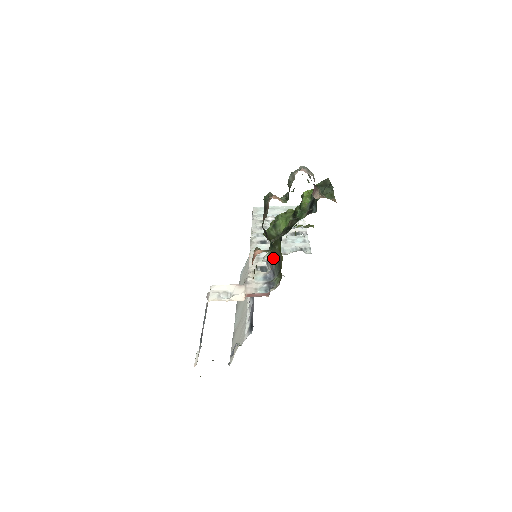
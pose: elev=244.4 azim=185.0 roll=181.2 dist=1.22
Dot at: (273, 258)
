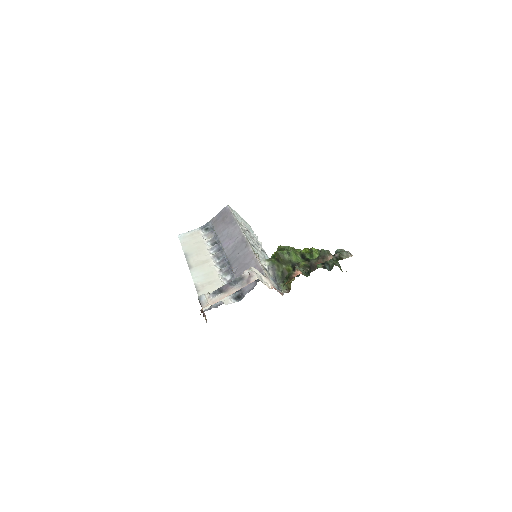
Dot at: (276, 269)
